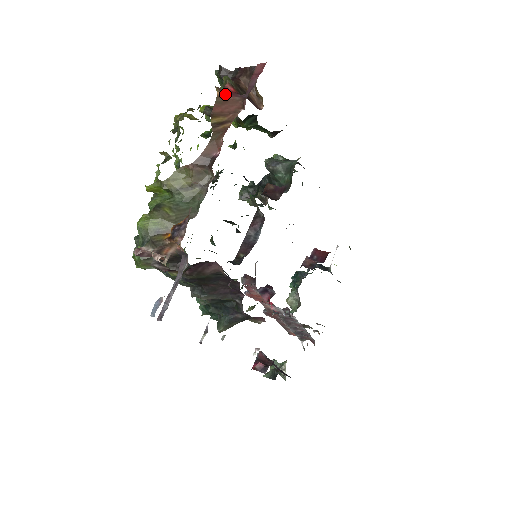
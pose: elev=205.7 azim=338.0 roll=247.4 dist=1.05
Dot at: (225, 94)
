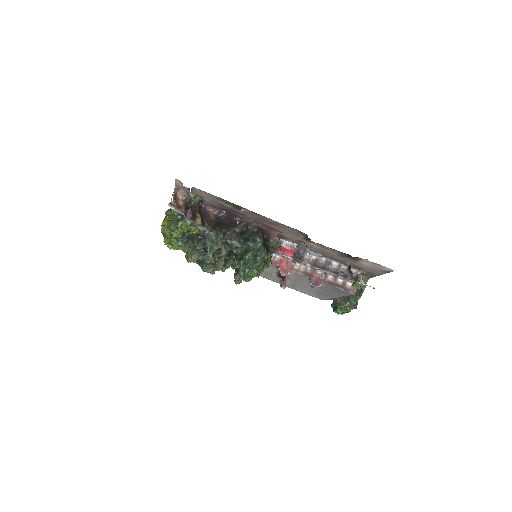
Dot at: occluded
